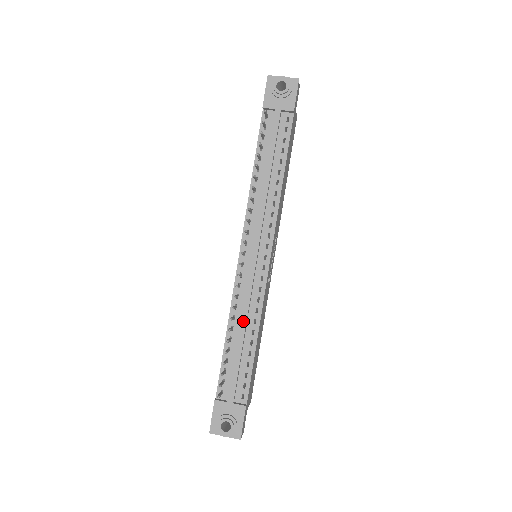
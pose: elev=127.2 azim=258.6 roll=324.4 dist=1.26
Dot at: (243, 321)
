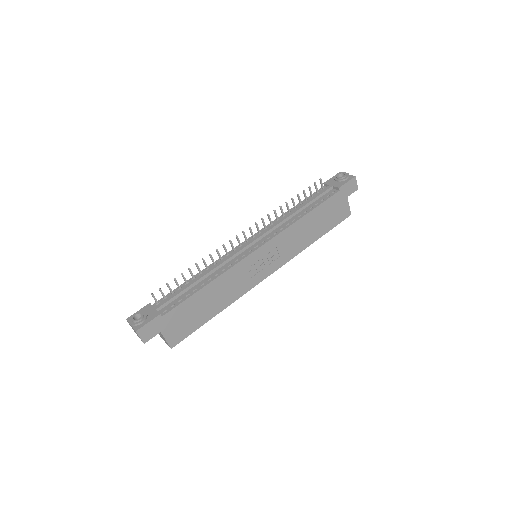
Dot at: (210, 270)
